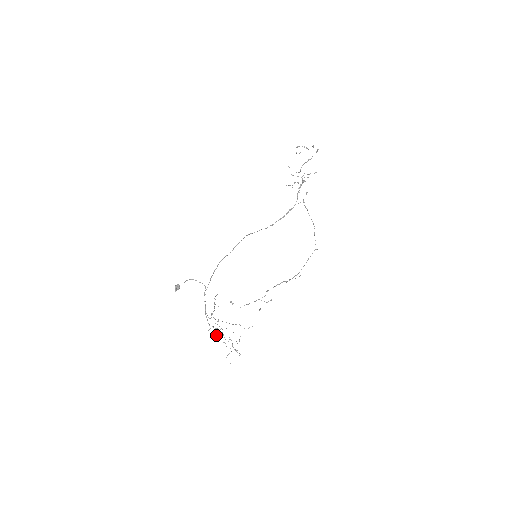
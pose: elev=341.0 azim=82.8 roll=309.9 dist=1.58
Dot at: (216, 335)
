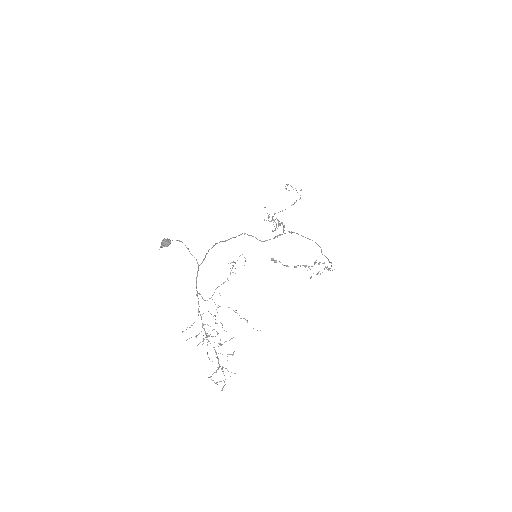
Dot at: occluded
